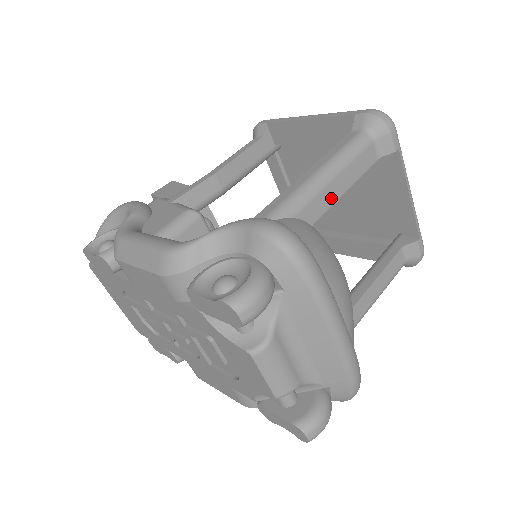
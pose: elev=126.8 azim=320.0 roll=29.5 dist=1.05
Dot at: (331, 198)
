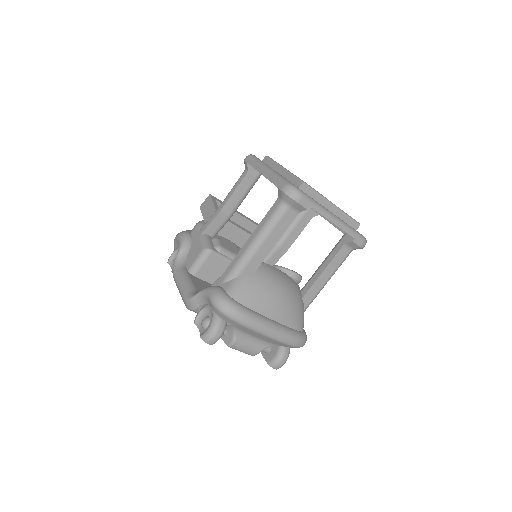
Dot at: (264, 254)
